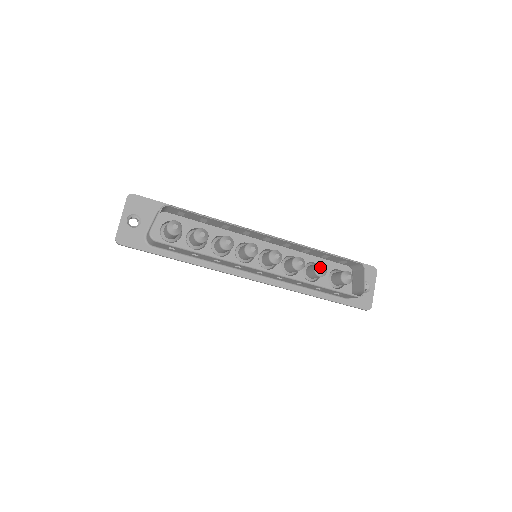
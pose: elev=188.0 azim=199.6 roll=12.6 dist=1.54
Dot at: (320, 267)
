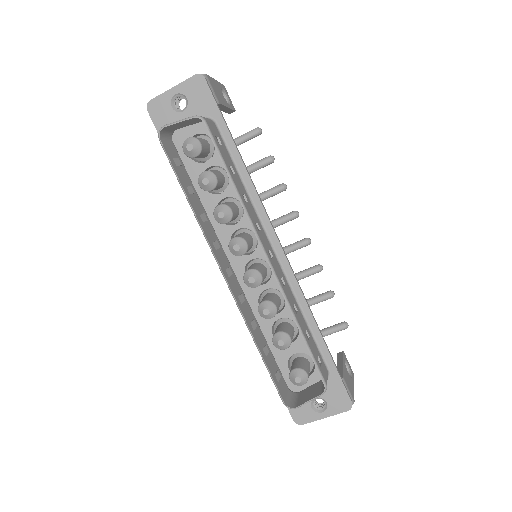
Dot at: (281, 338)
